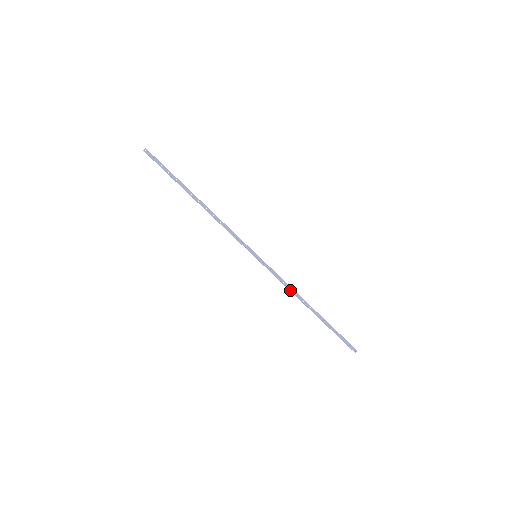
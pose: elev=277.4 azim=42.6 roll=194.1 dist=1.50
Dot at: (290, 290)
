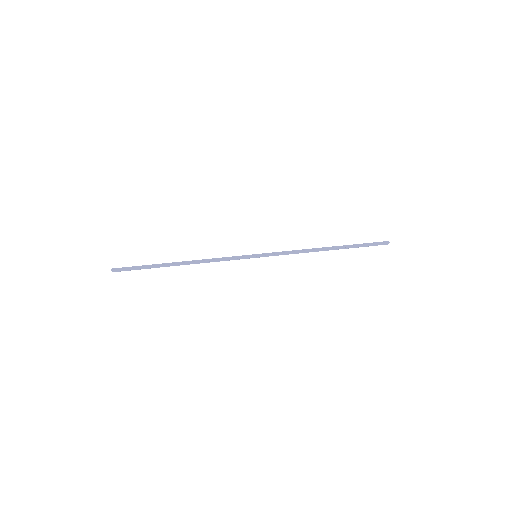
Dot at: occluded
